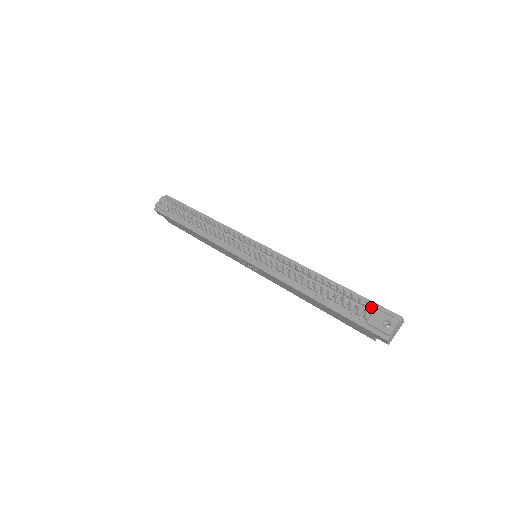
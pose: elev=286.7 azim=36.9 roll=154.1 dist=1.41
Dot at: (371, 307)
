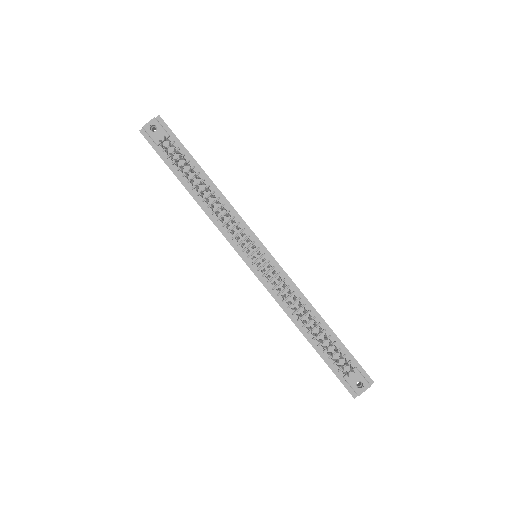
Dot at: (352, 363)
